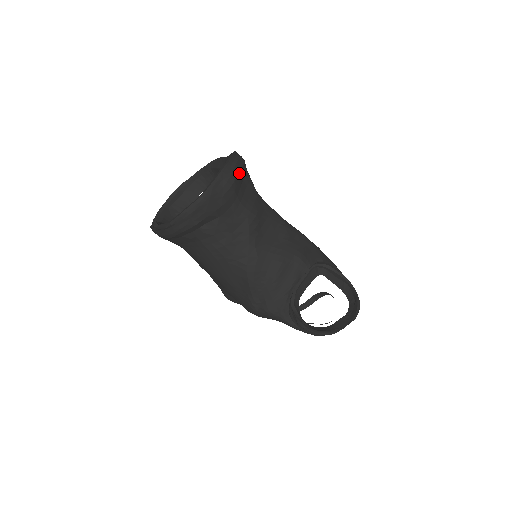
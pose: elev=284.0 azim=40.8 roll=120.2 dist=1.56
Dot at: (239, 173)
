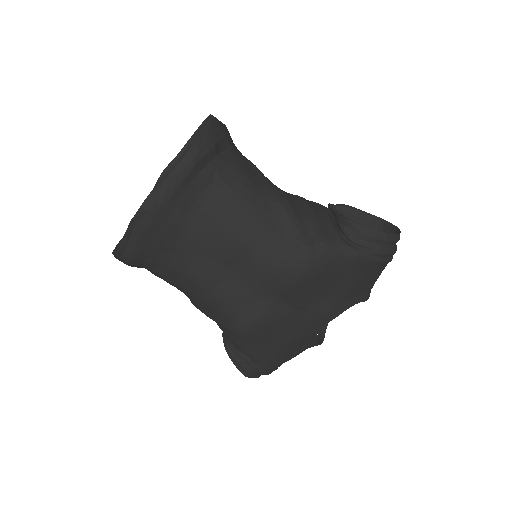
Dot at: occluded
